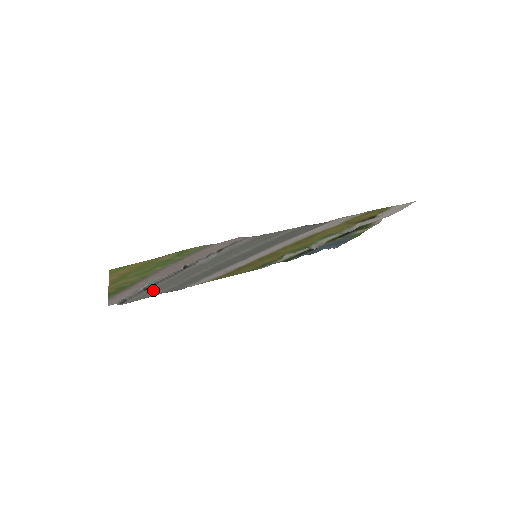
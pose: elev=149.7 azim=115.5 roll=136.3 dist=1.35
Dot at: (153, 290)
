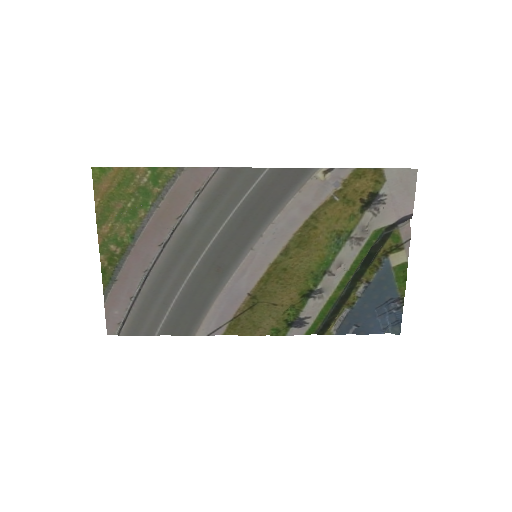
Dot at: (150, 298)
